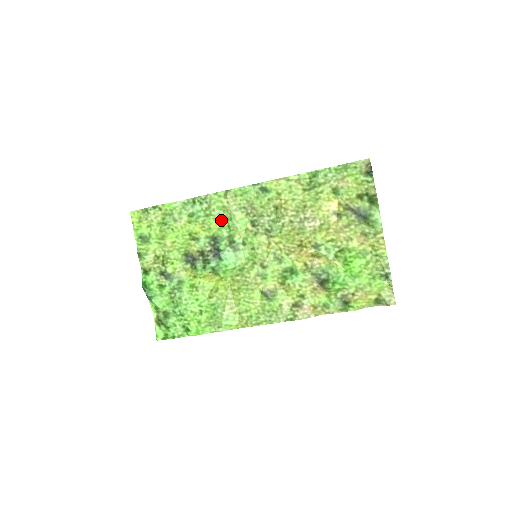
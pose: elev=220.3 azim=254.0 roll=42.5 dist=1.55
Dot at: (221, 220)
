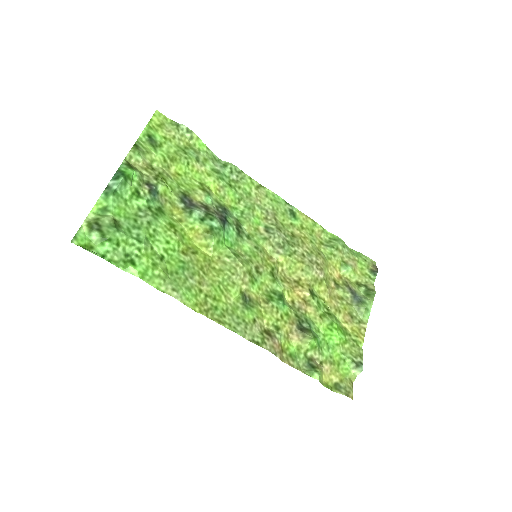
Dot at: (238, 201)
